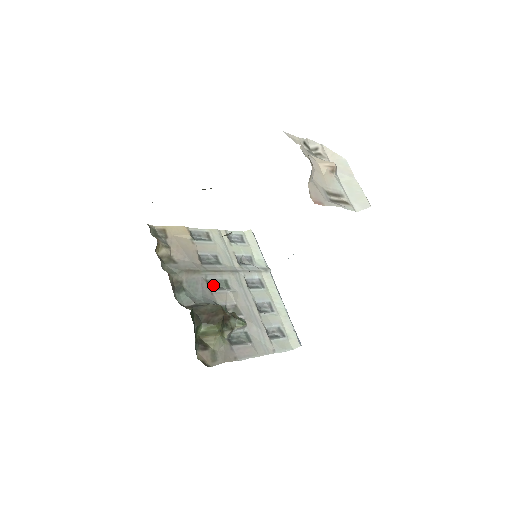
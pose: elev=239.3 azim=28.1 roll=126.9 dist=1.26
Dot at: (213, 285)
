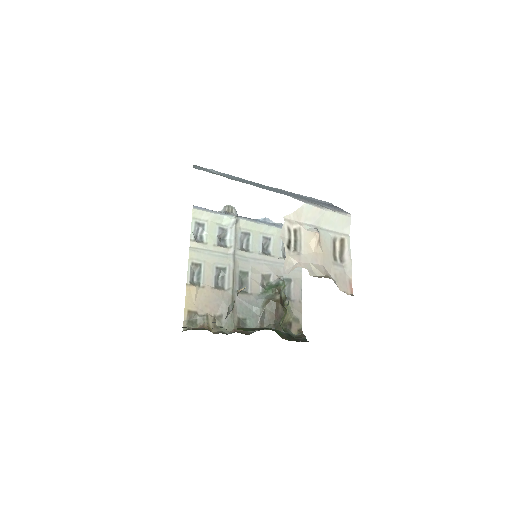
Dot at: (242, 287)
